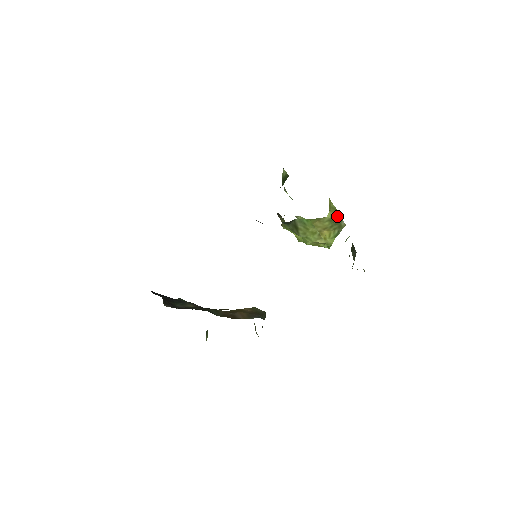
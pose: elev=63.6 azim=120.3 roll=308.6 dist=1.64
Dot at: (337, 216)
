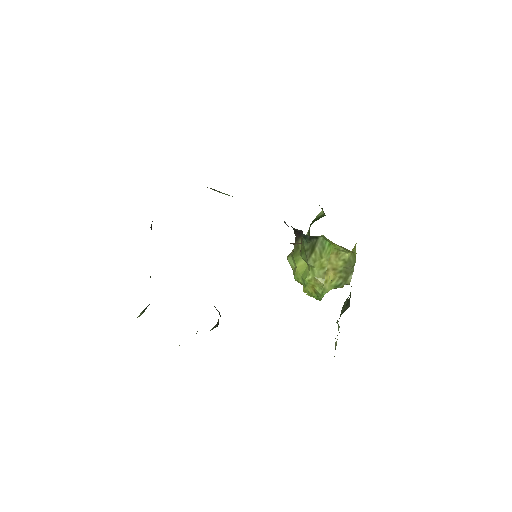
Dot at: (353, 263)
